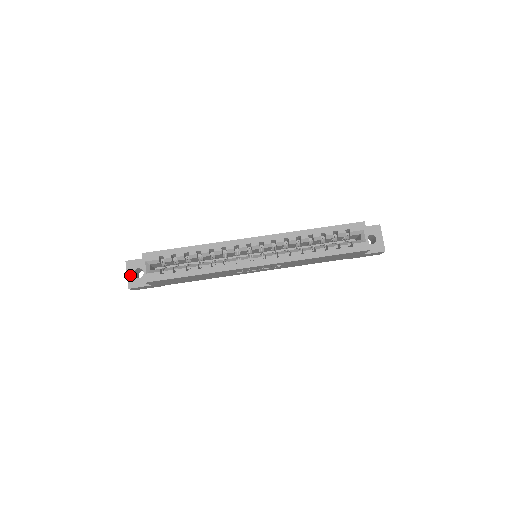
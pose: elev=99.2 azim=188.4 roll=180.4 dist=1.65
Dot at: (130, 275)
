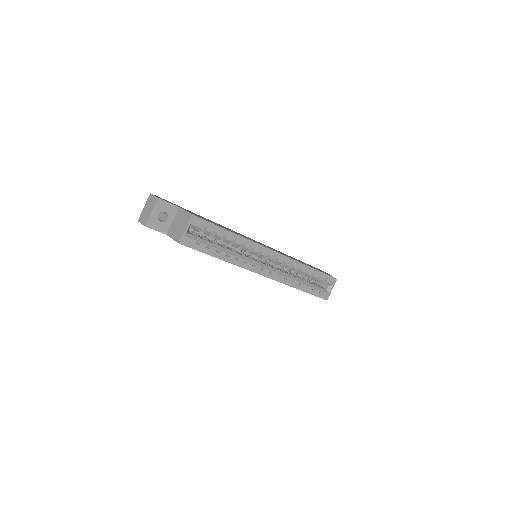
Dot at: (154, 214)
